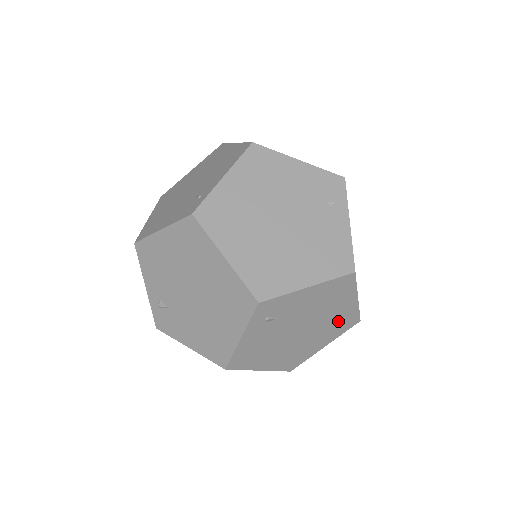
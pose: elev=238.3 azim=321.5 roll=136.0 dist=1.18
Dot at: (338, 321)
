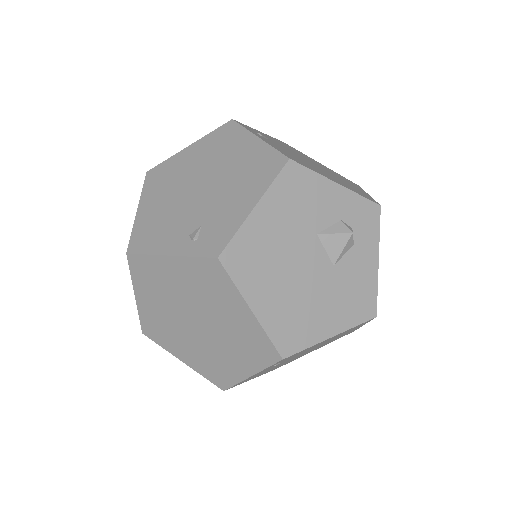
Dot at: occluded
